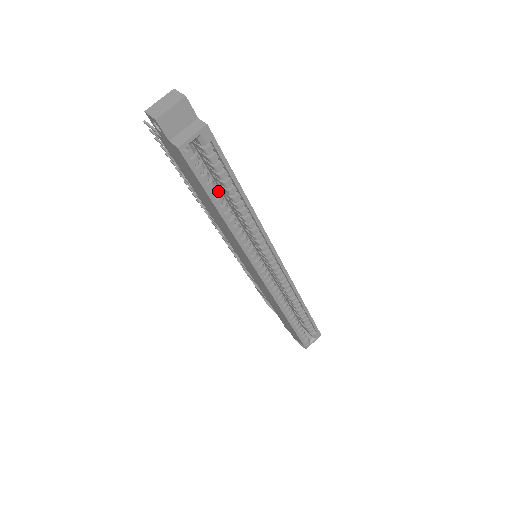
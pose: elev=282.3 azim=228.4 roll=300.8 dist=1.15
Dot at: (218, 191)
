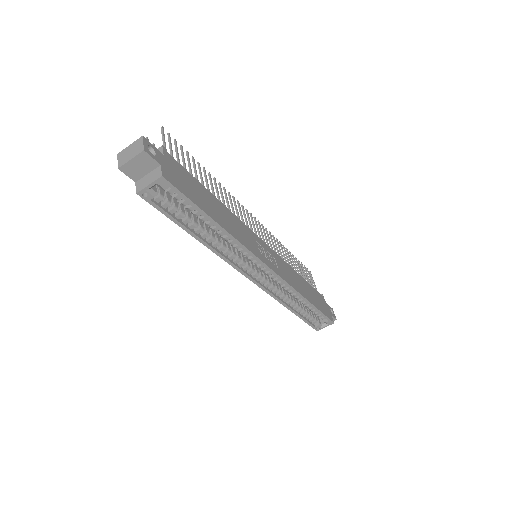
Dot at: (189, 219)
